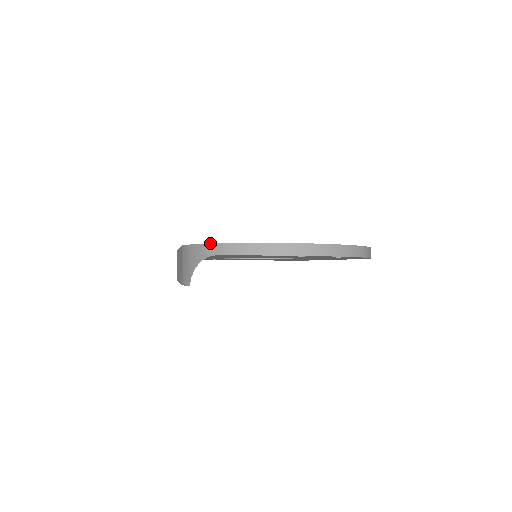
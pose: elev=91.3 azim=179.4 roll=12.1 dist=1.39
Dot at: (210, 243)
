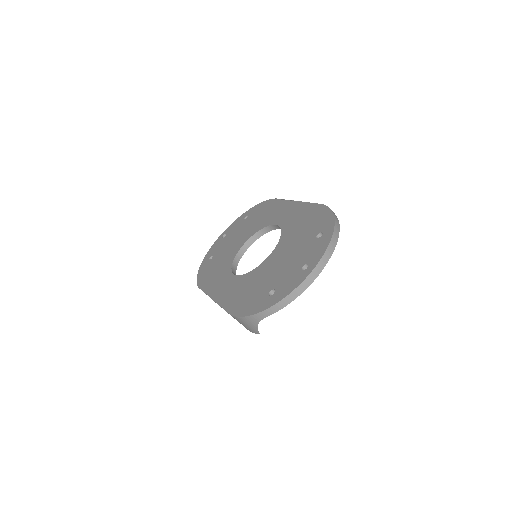
Dot at: (257, 313)
